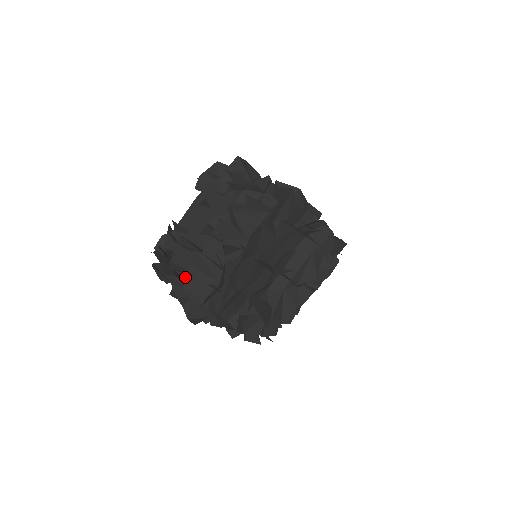
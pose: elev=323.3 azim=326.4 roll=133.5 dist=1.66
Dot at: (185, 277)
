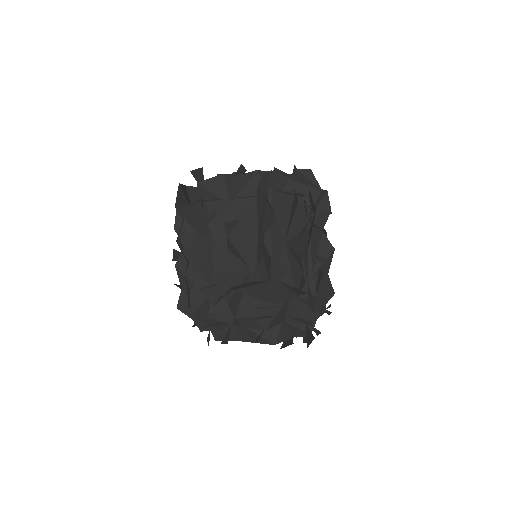
Dot at: occluded
